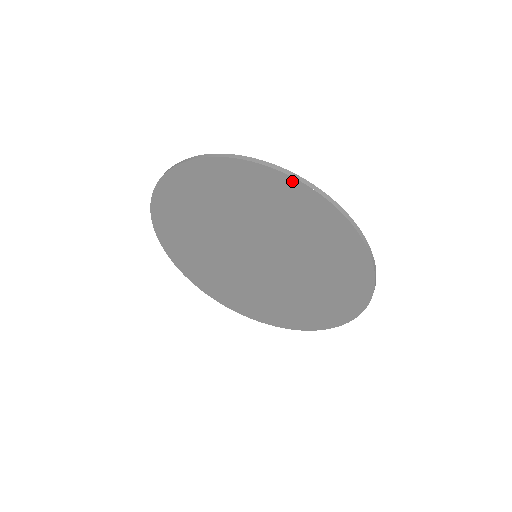
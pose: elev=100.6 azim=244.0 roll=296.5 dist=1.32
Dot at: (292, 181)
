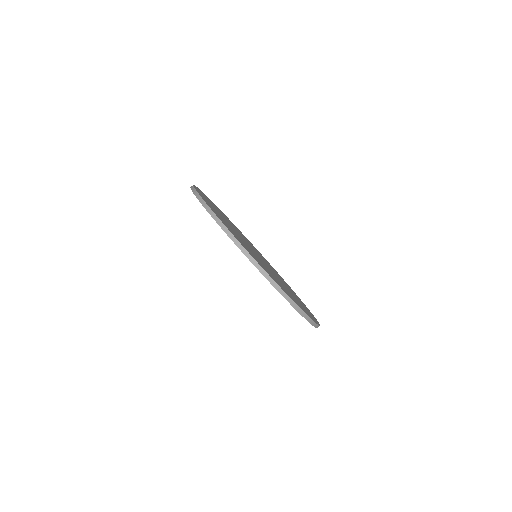
Dot at: (222, 228)
